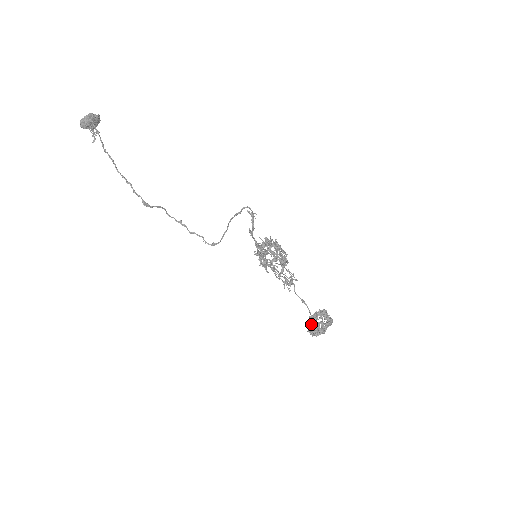
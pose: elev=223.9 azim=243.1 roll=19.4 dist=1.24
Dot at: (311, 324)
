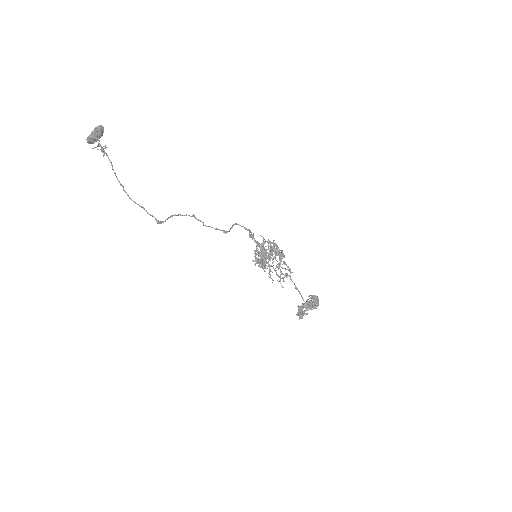
Dot at: (299, 309)
